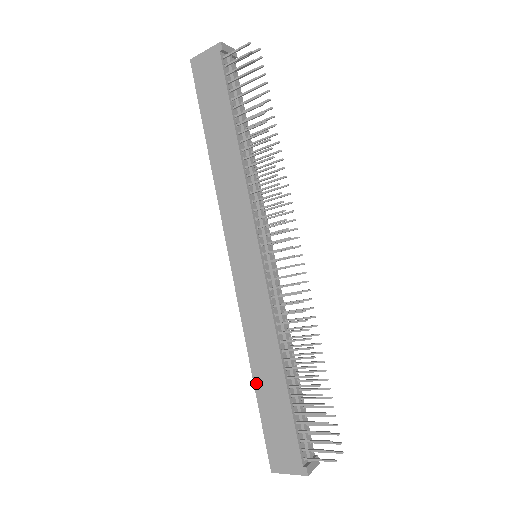
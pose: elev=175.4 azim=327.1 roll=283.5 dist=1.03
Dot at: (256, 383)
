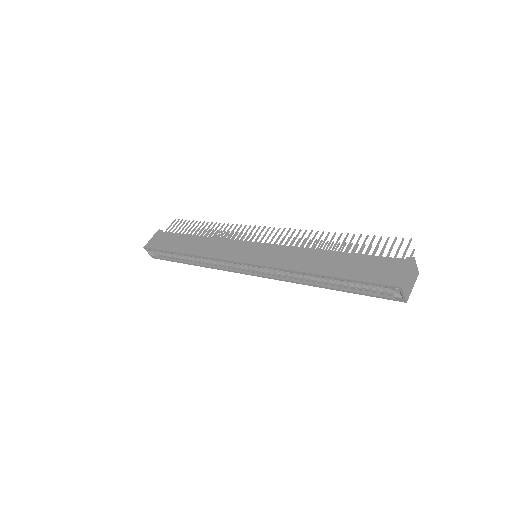
Dot at: (326, 273)
